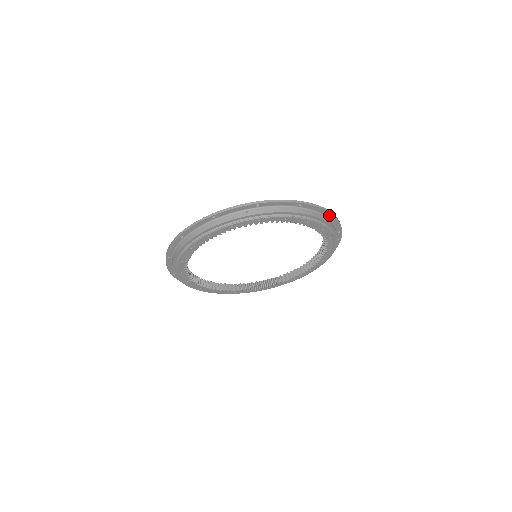
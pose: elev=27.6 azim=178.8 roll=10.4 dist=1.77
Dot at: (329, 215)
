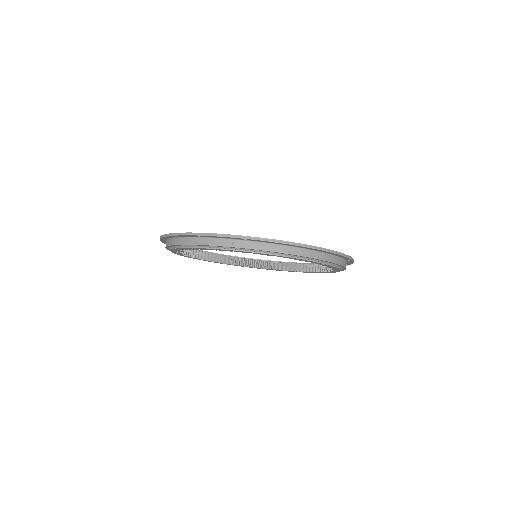
Dot at: occluded
